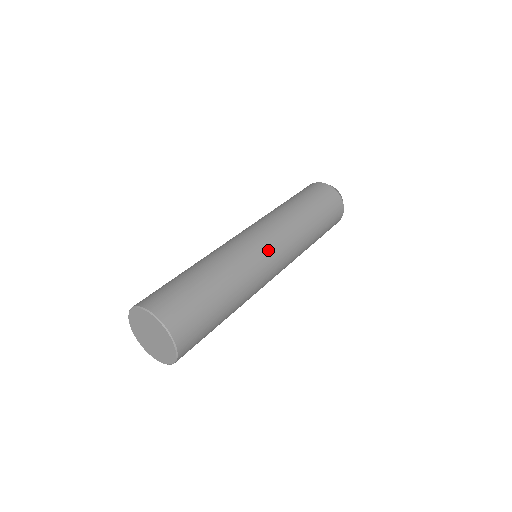
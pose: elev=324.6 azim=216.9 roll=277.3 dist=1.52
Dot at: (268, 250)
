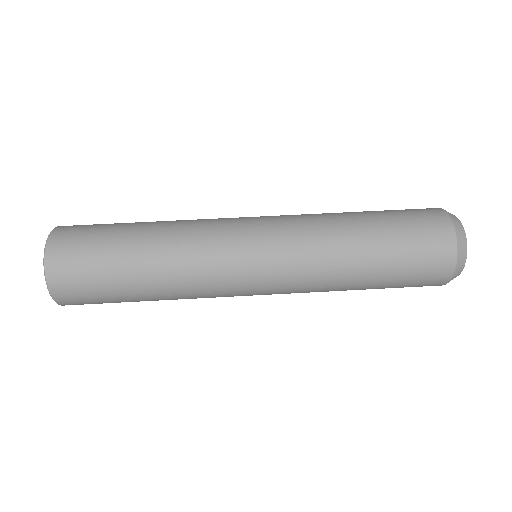
Dot at: (247, 295)
